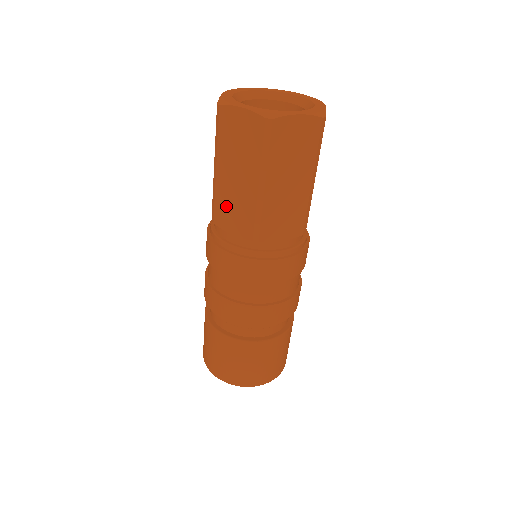
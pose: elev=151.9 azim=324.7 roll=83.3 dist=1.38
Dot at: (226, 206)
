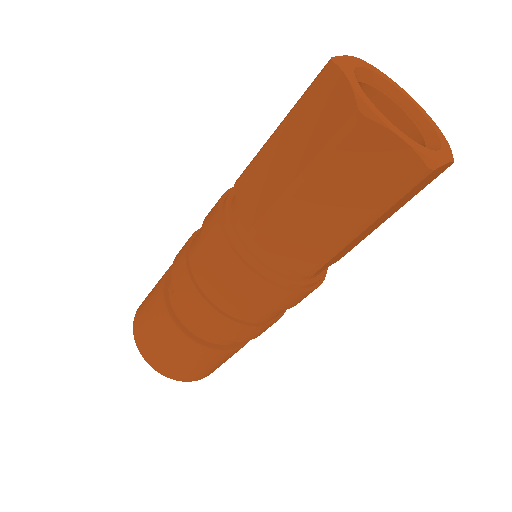
Dot at: (288, 230)
